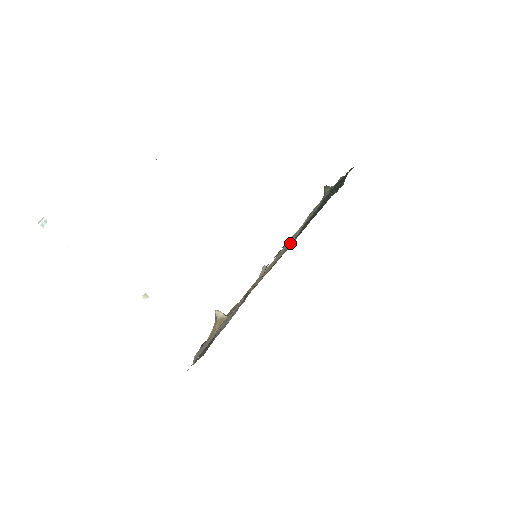
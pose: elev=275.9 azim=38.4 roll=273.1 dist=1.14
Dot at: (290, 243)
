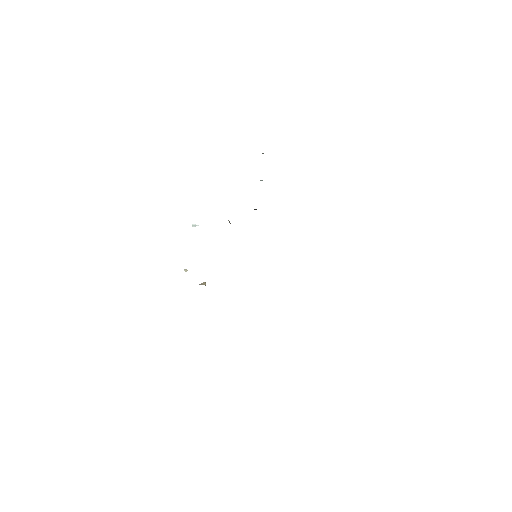
Dot at: occluded
